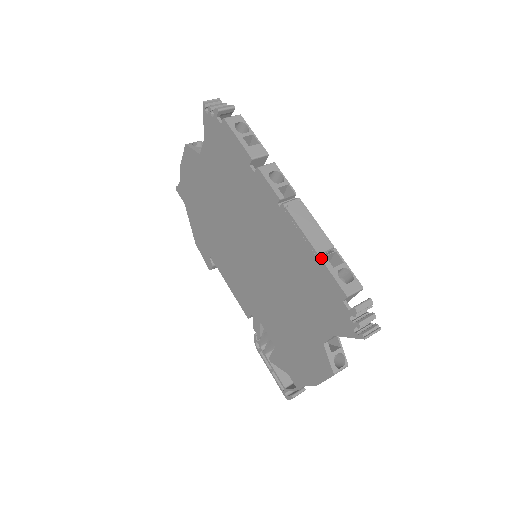
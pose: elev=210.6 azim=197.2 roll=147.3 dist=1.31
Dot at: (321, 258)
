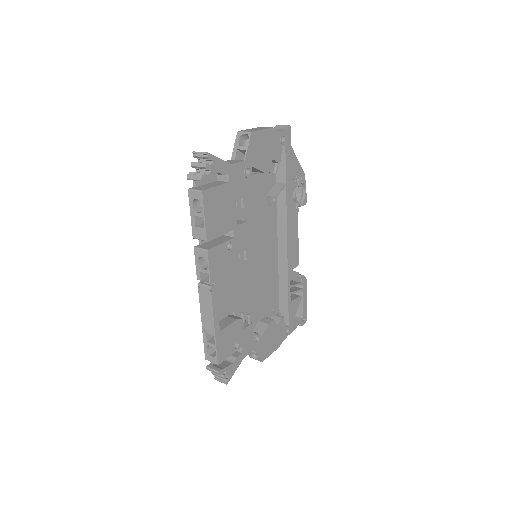
Dot at: (203, 331)
